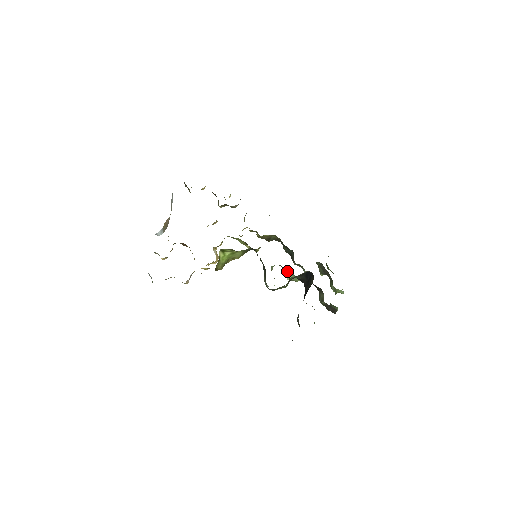
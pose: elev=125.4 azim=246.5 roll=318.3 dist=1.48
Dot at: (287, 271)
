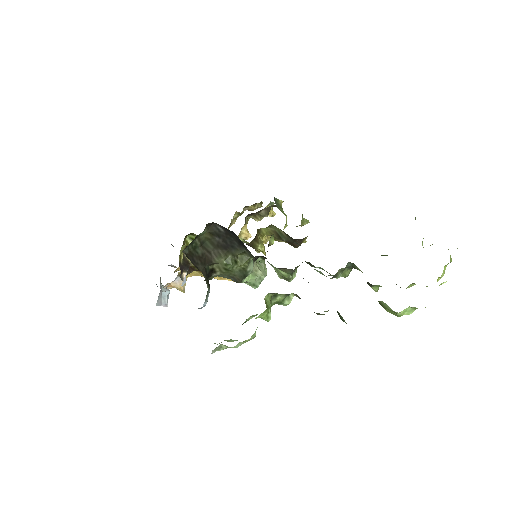
Dot at: occluded
